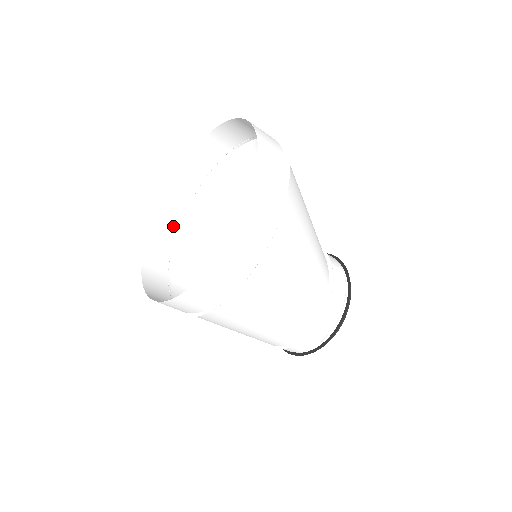
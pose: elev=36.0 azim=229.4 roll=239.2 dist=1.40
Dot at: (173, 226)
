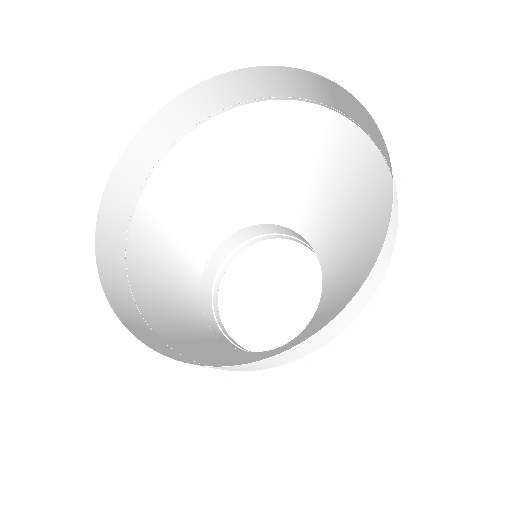
Dot at: (196, 116)
